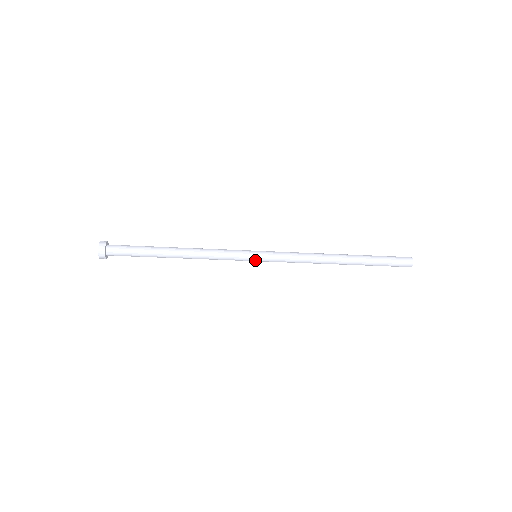
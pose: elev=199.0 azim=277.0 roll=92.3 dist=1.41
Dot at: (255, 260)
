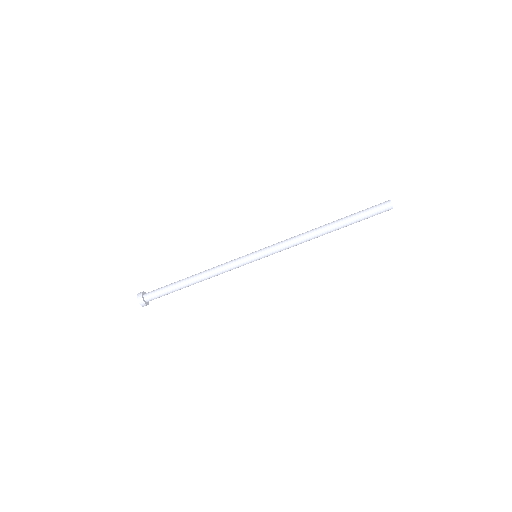
Dot at: (255, 258)
